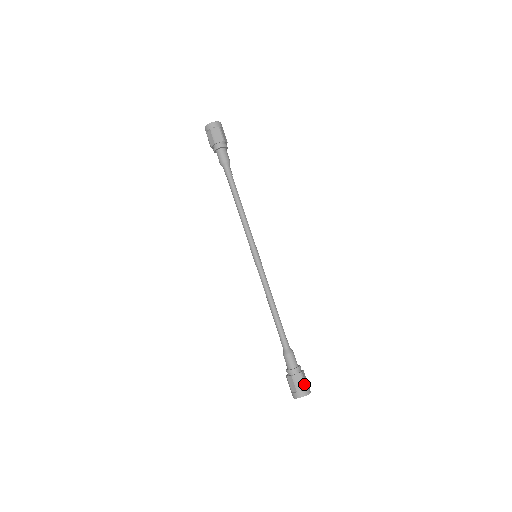
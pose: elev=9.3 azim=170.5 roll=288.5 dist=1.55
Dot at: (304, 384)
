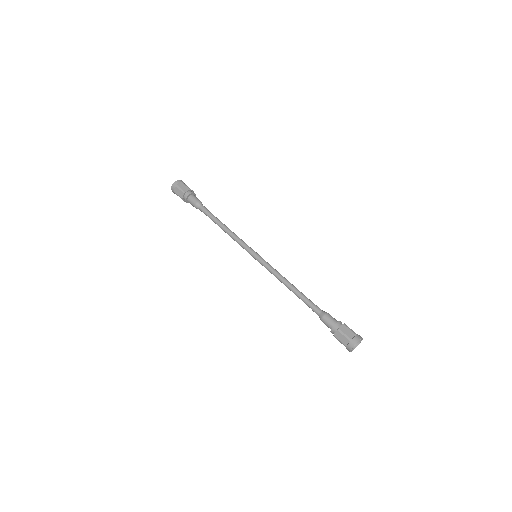
Dot at: (352, 332)
